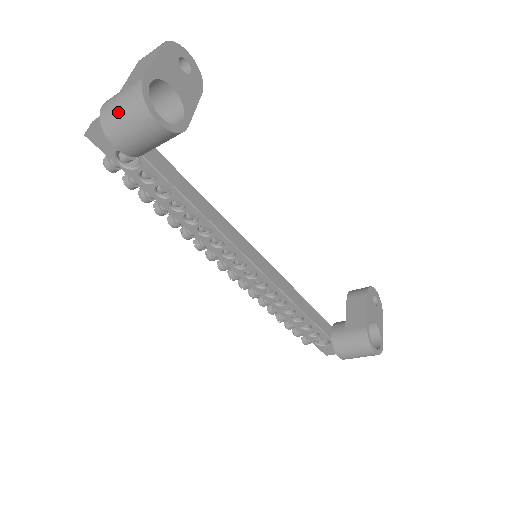
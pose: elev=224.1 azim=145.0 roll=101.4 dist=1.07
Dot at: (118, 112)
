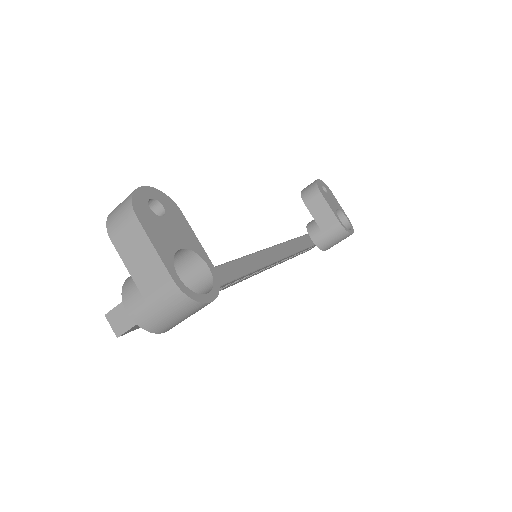
Dot at: (164, 317)
